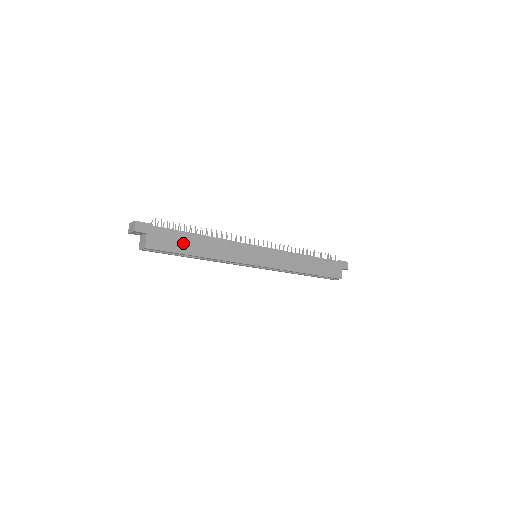
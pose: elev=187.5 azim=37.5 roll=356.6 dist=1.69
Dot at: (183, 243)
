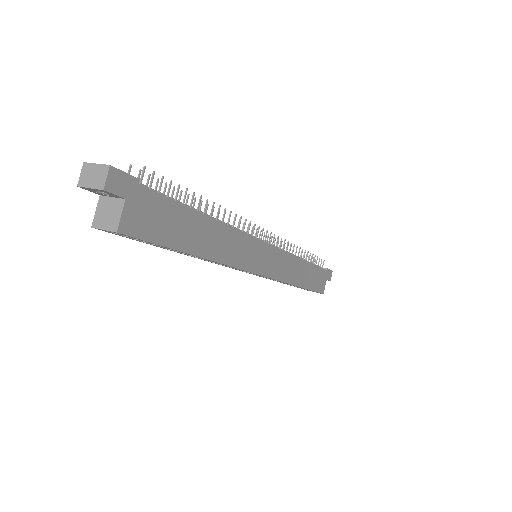
Dot at: (180, 228)
